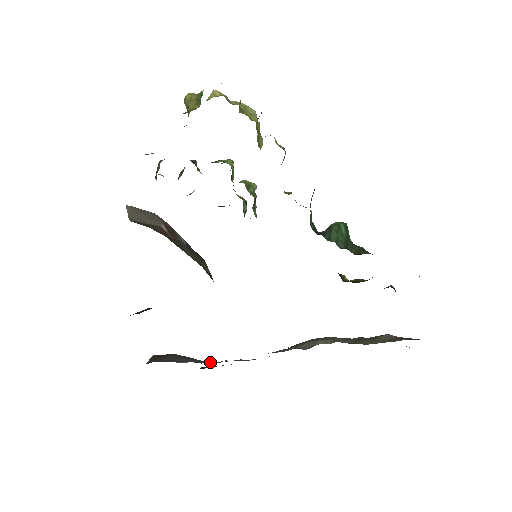
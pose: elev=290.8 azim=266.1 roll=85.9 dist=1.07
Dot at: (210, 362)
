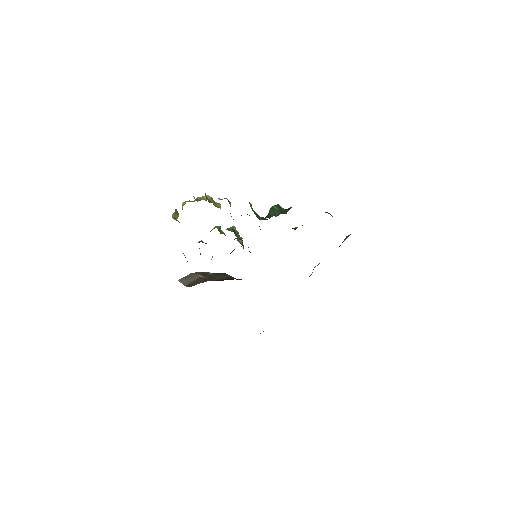
Dot at: occluded
